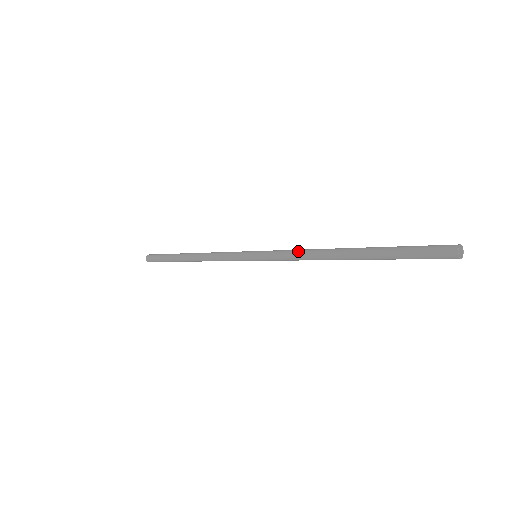
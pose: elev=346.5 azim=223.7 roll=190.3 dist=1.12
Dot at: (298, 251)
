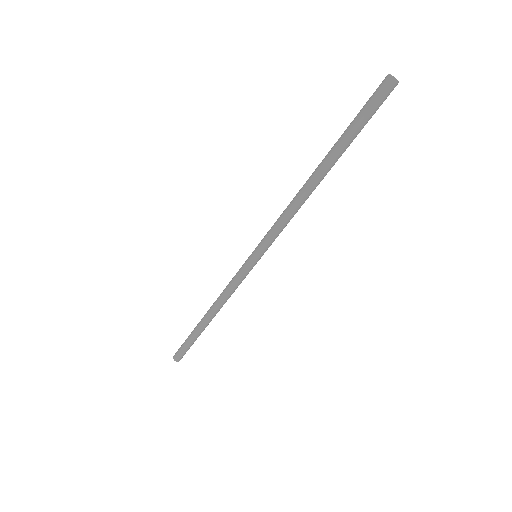
Dot at: (283, 212)
